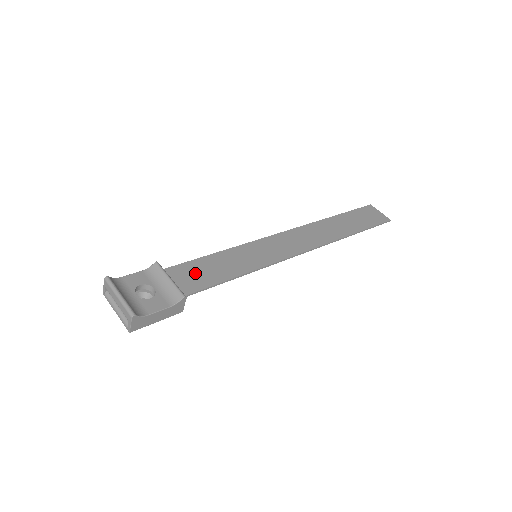
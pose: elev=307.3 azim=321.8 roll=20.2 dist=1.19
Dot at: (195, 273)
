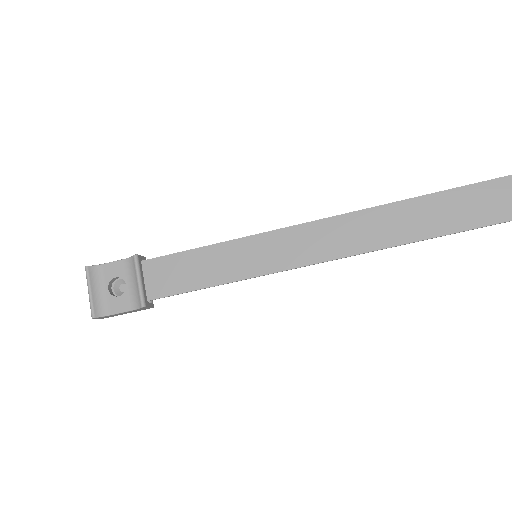
Dot at: (172, 272)
